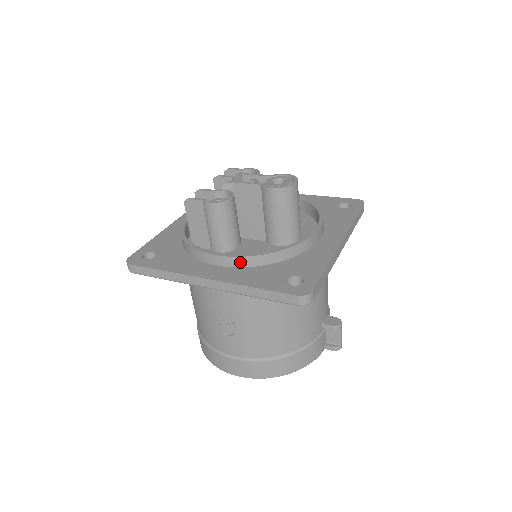
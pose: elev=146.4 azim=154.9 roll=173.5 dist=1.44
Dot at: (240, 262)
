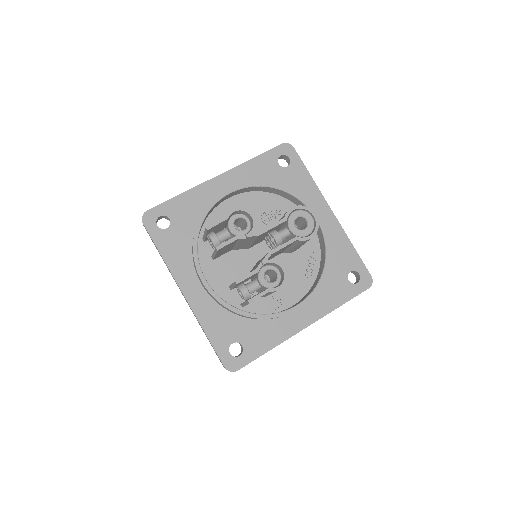
Dot at: (313, 296)
